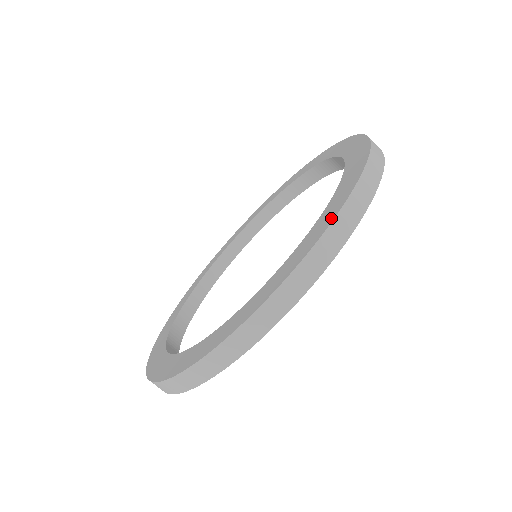
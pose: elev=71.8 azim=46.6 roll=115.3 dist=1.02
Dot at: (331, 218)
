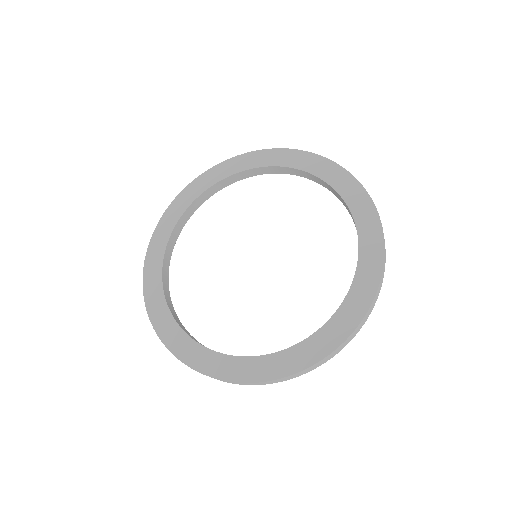
Dot at: (277, 375)
